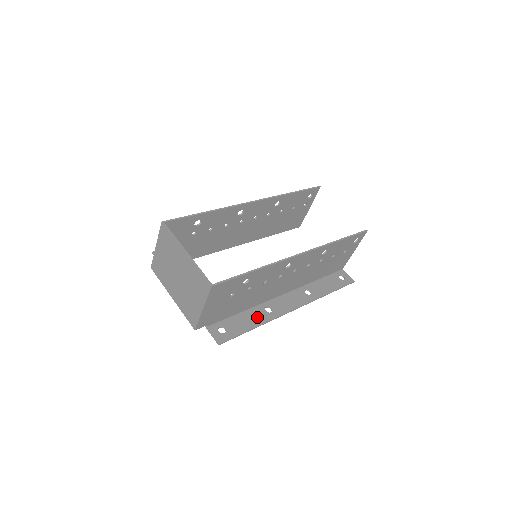
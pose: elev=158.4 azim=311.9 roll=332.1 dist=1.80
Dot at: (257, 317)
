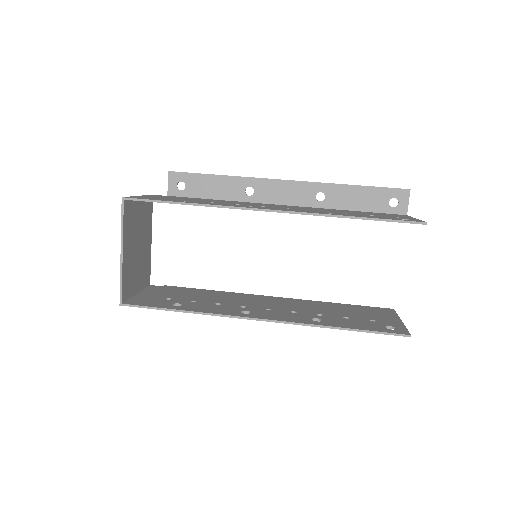
Dot at: occluded
